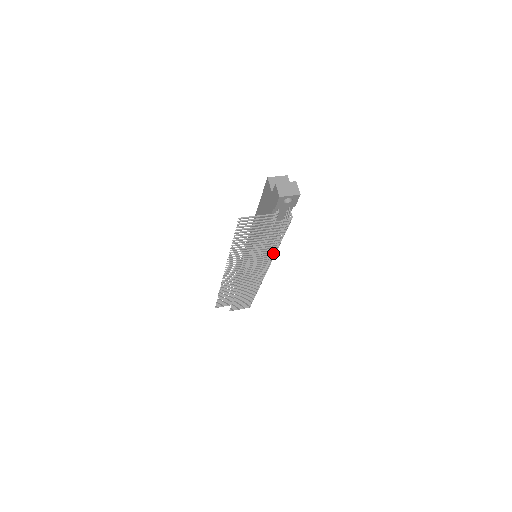
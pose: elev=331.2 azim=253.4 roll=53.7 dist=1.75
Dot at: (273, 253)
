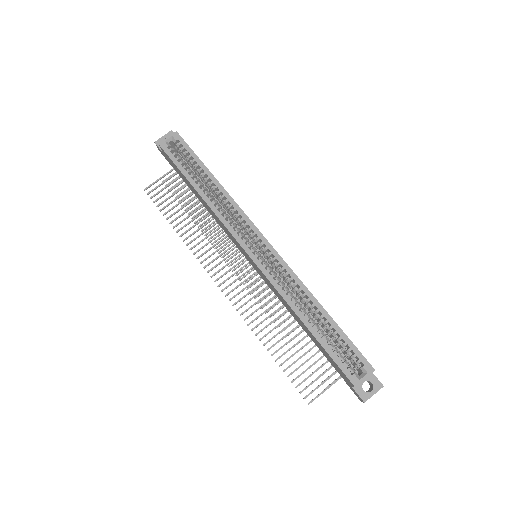
Dot at: occluded
